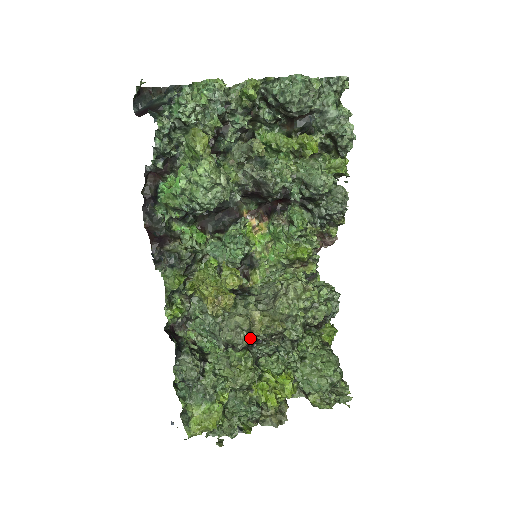
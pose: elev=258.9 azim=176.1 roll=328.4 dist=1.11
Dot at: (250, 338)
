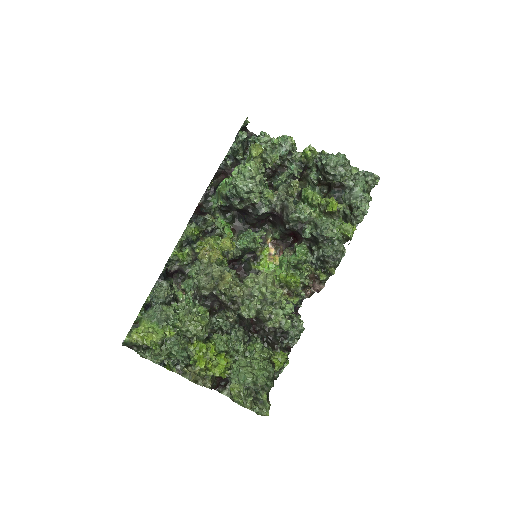
Dot at: (214, 293)
